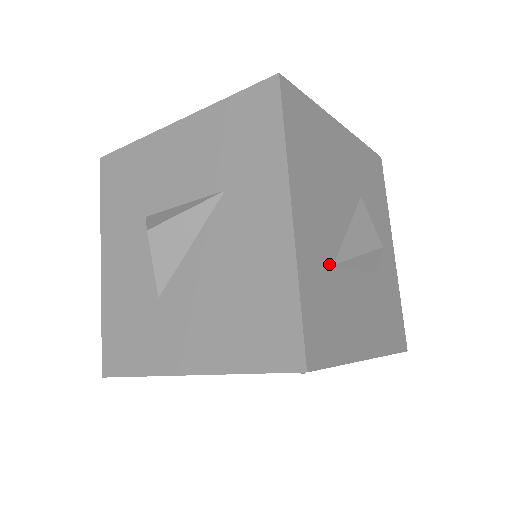
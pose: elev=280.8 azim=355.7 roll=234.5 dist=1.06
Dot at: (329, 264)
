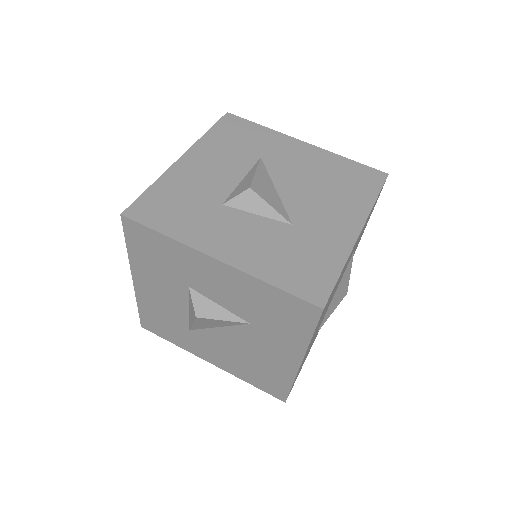
Dot at: occluded
